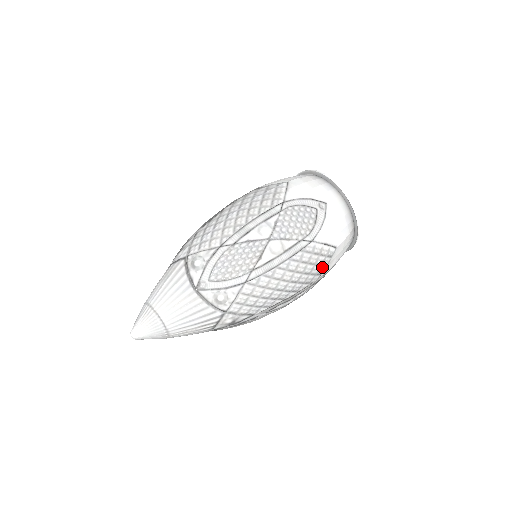
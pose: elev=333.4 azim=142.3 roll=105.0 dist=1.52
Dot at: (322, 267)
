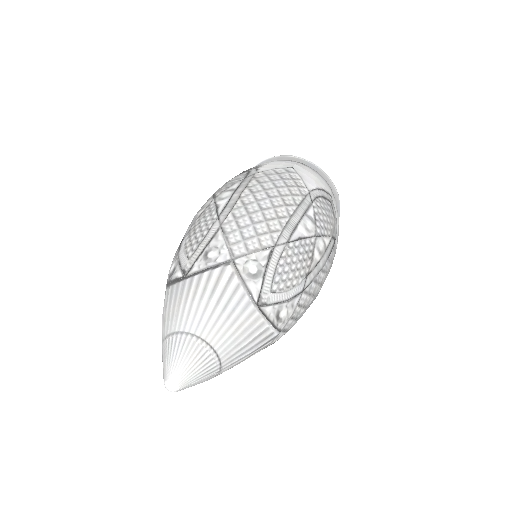
Dot at: occluded
